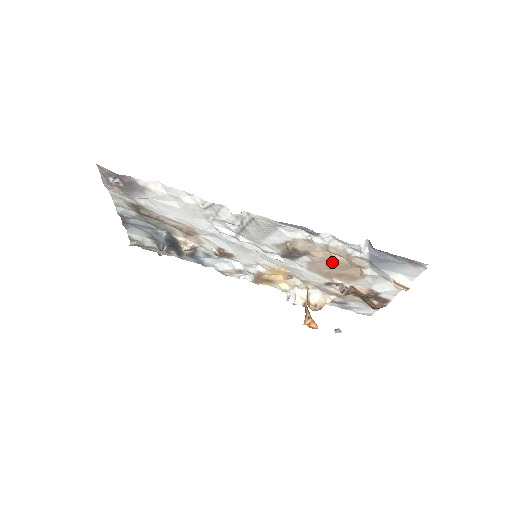
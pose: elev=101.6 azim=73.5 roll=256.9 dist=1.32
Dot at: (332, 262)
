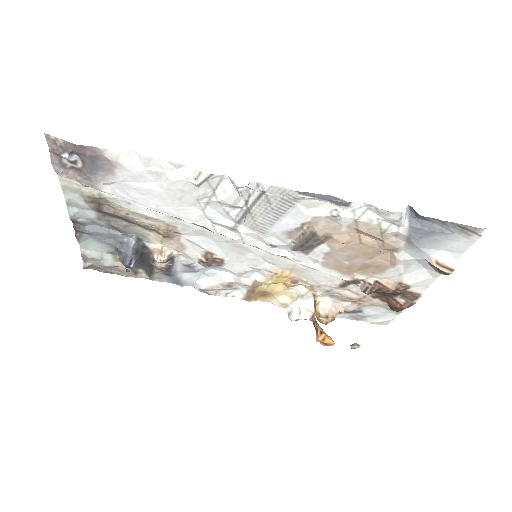
Dot at: (358, 247)
